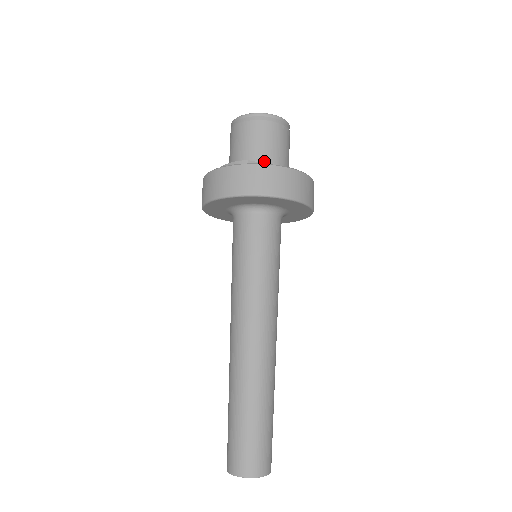
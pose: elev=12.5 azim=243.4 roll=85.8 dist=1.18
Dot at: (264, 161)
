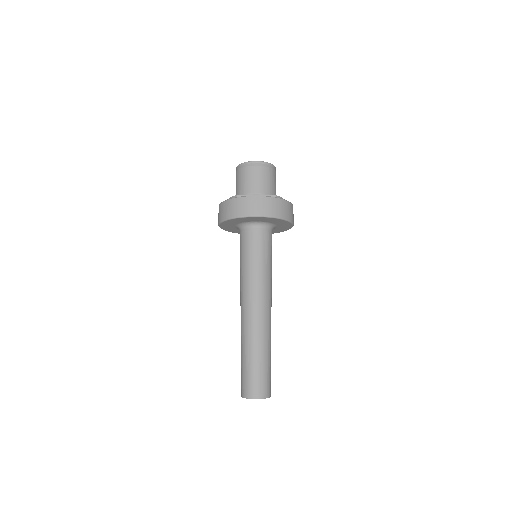
Dot at: (250, 193)
